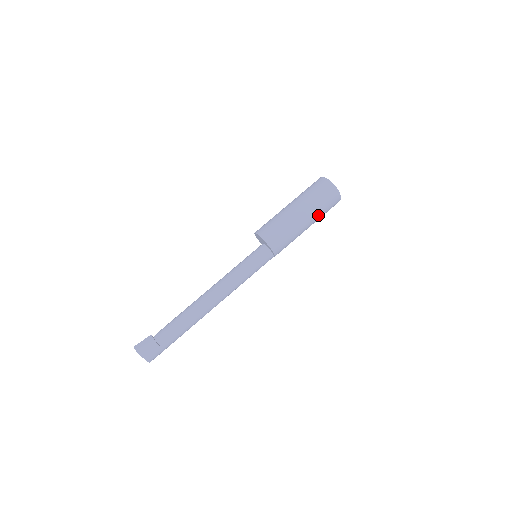
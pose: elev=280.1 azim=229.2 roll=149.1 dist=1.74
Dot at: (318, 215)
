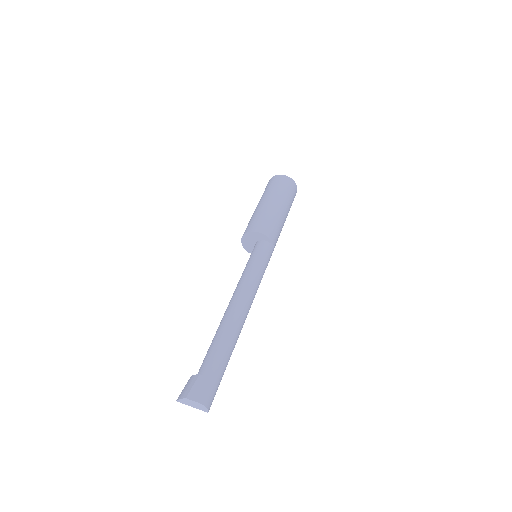
Dot at: (285, 198)
